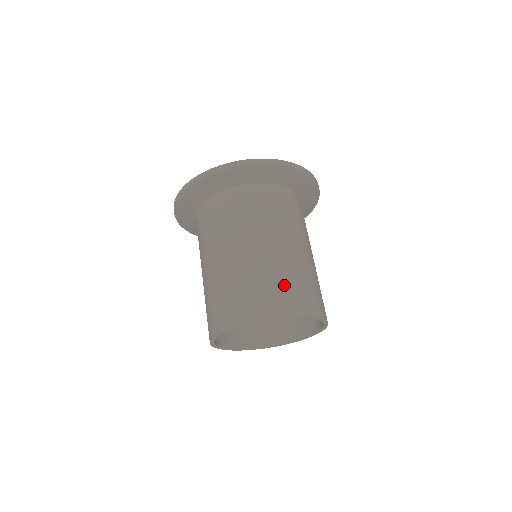
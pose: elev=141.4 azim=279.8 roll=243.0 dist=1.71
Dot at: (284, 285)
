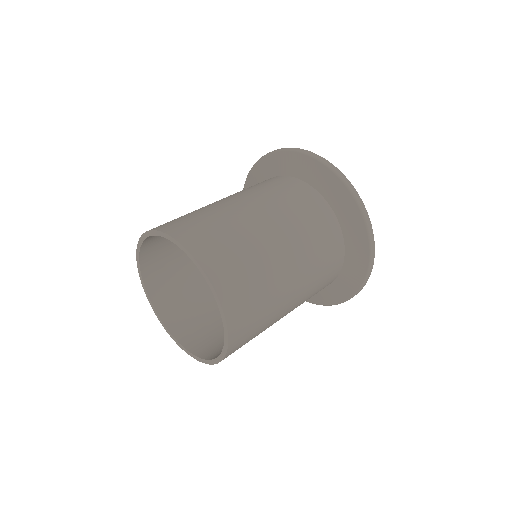
Dot at: (214, 230)
